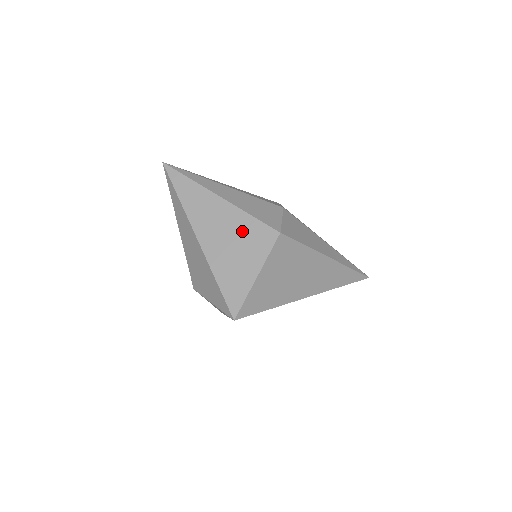
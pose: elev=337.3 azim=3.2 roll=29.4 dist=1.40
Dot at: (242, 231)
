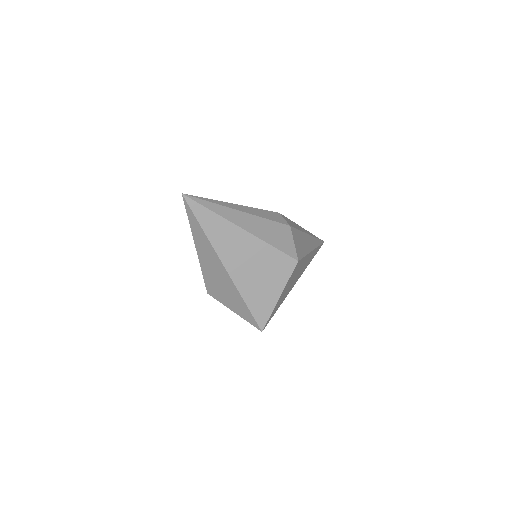
Dot at: (266, 261)
